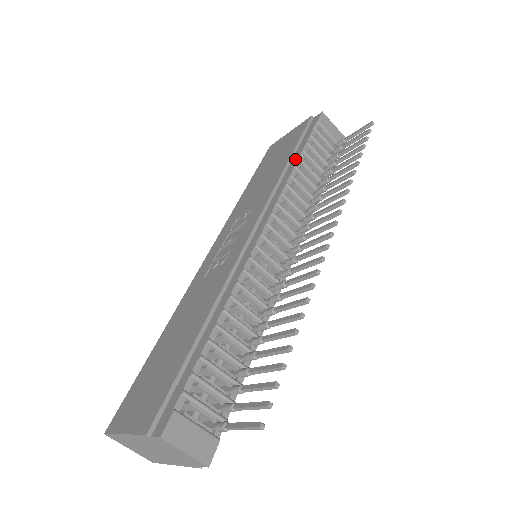
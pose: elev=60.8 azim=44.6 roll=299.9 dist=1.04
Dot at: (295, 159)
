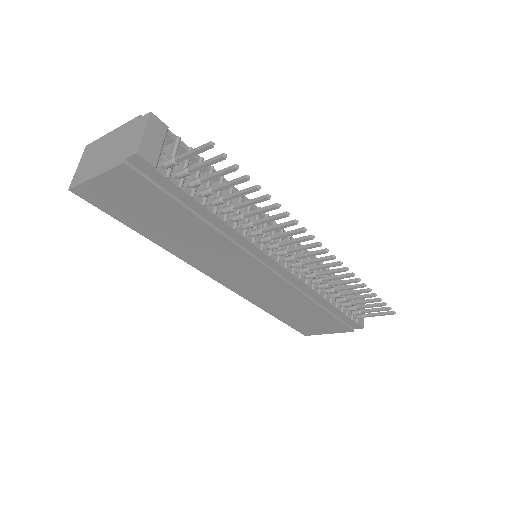
Dot at: occluded
